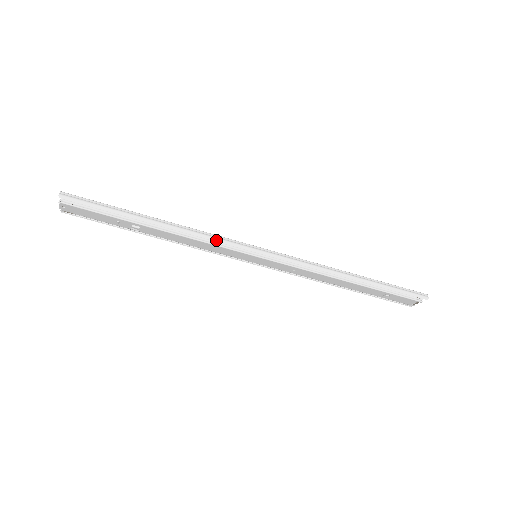
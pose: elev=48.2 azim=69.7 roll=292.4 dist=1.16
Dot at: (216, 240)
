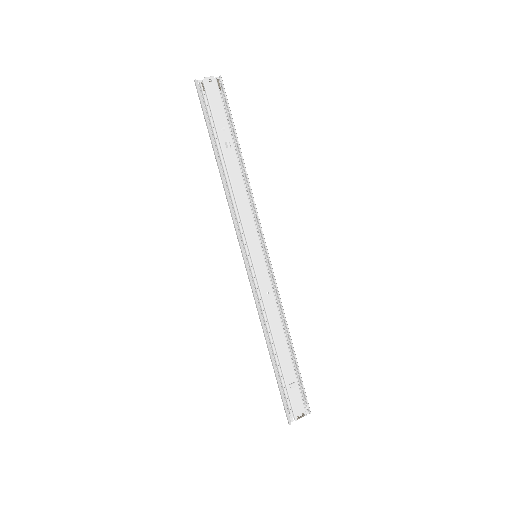
Dot at: (257, 212)
